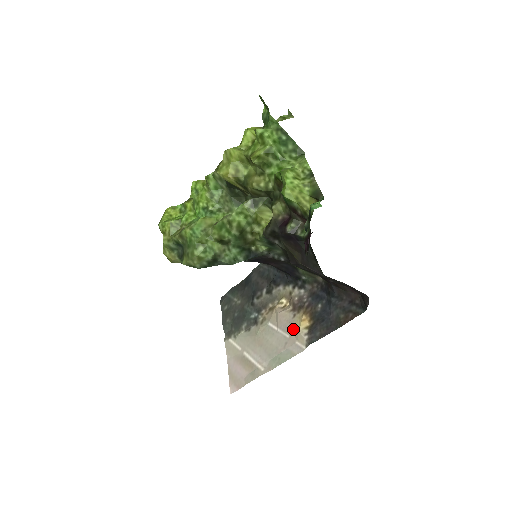
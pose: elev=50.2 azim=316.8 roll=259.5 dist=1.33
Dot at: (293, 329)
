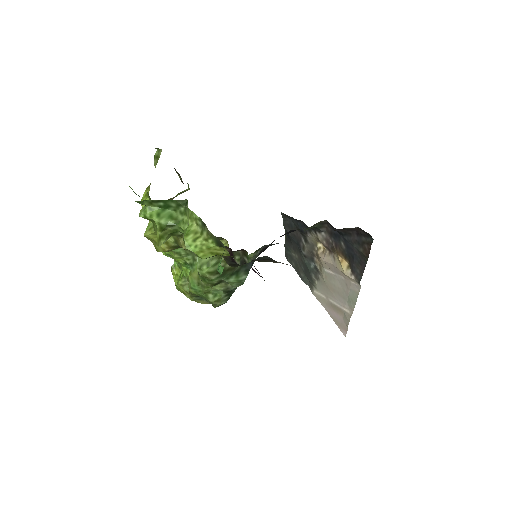
Dot at: (341, 272)
